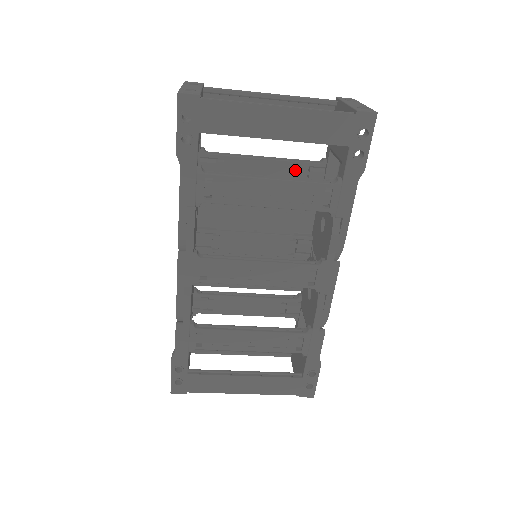
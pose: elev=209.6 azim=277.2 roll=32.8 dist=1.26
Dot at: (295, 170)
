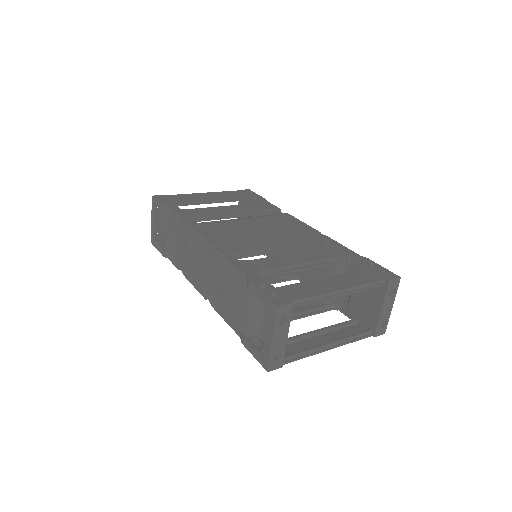
Dot at: occluded
